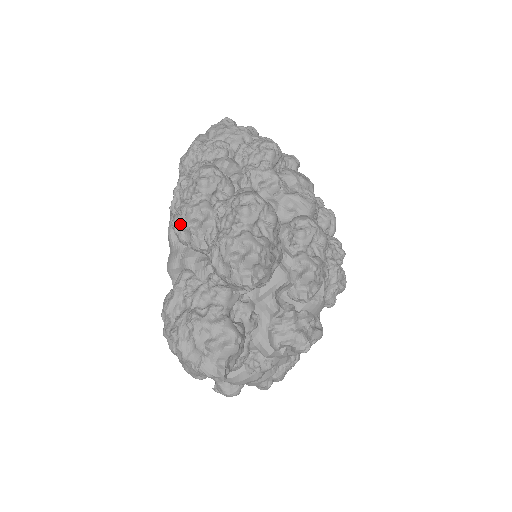
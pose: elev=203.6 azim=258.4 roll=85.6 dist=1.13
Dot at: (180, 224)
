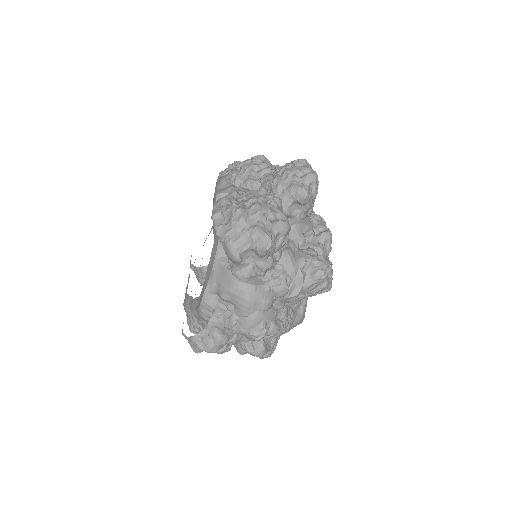
Dot at: (239, 171)
